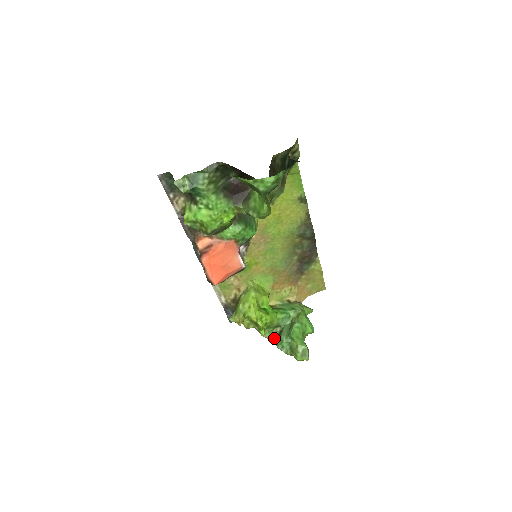
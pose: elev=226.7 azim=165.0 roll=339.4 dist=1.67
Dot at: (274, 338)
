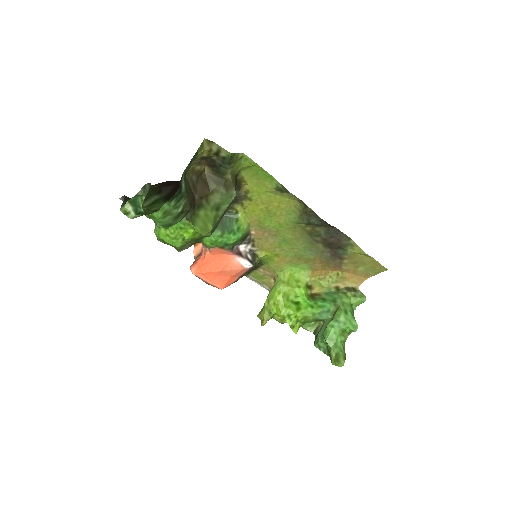
Dot at: (316, 333)
